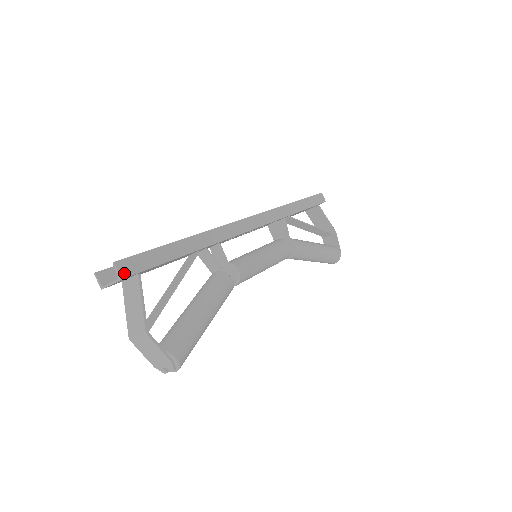
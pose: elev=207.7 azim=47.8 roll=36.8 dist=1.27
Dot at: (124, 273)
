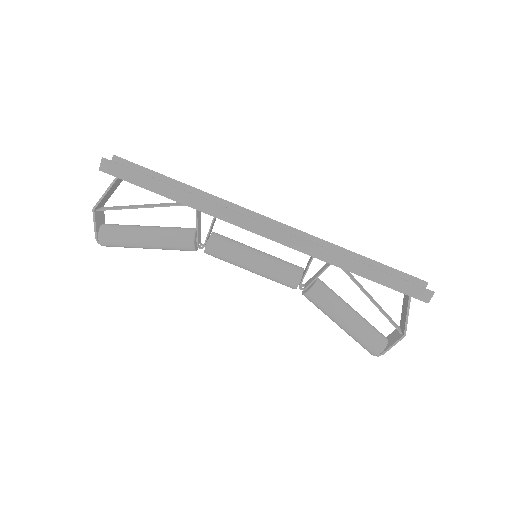
Dot at: (104, 168)
